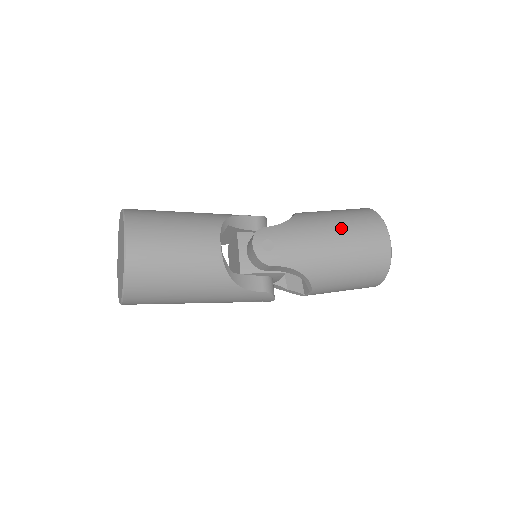
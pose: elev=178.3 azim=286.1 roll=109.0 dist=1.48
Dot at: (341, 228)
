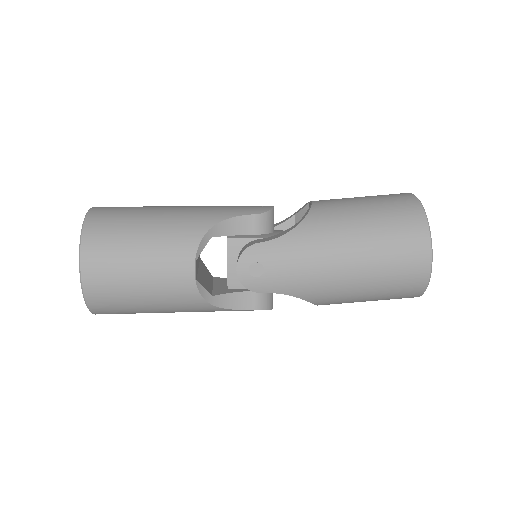
Dot at: (362, 246)
